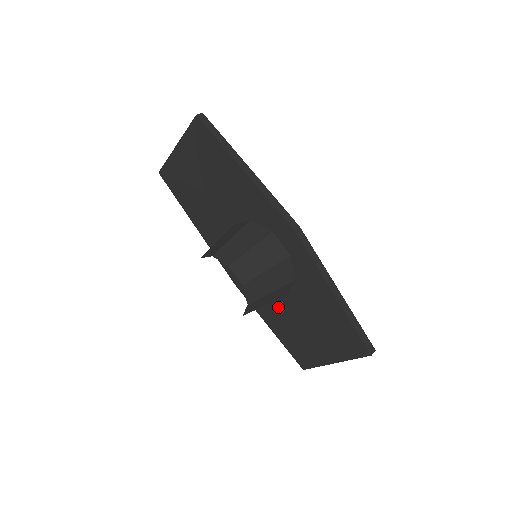
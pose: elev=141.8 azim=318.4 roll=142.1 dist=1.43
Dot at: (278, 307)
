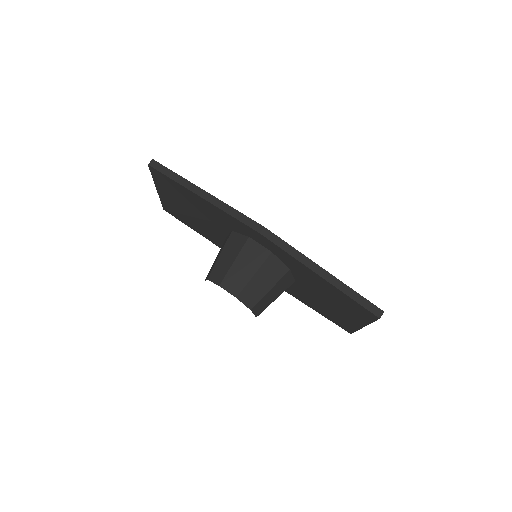
Dot at: (299, 290)
